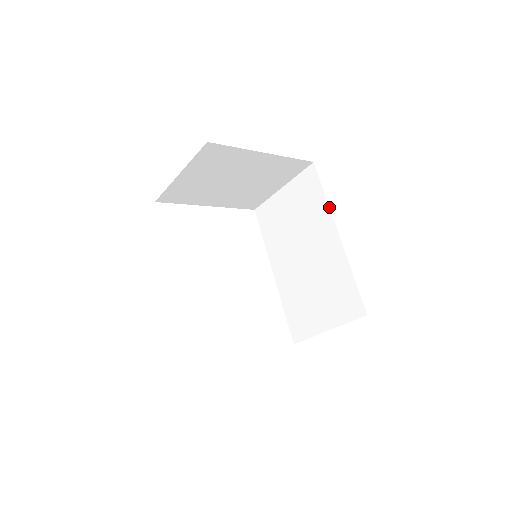
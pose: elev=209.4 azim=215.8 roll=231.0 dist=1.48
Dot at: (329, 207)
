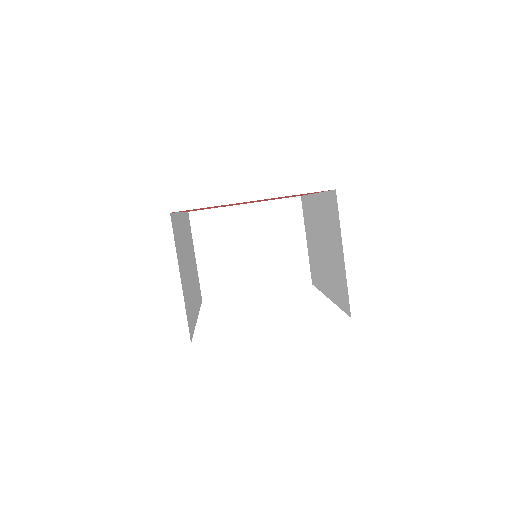
Dot at: (309, 194)
